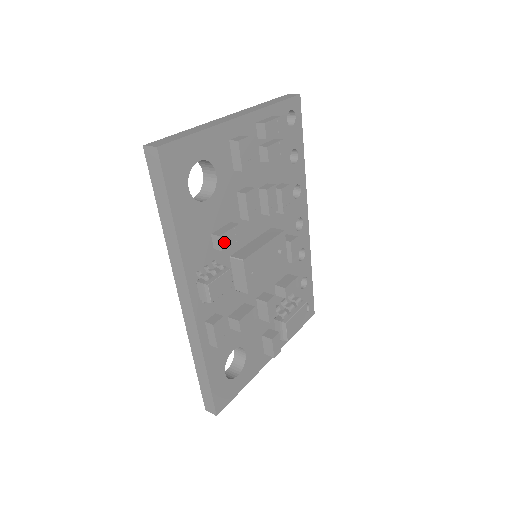
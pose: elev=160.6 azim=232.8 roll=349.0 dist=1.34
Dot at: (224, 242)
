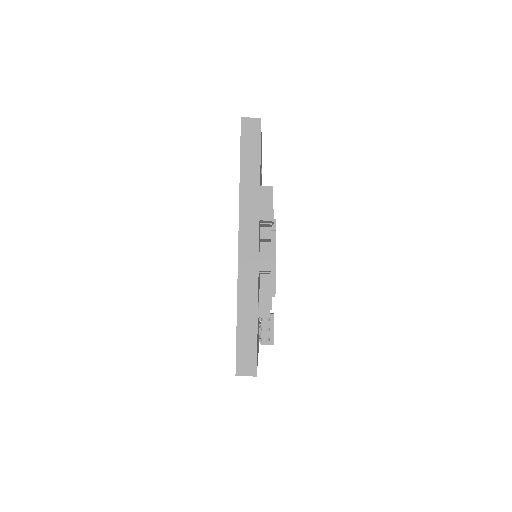
Dot at: occluded
